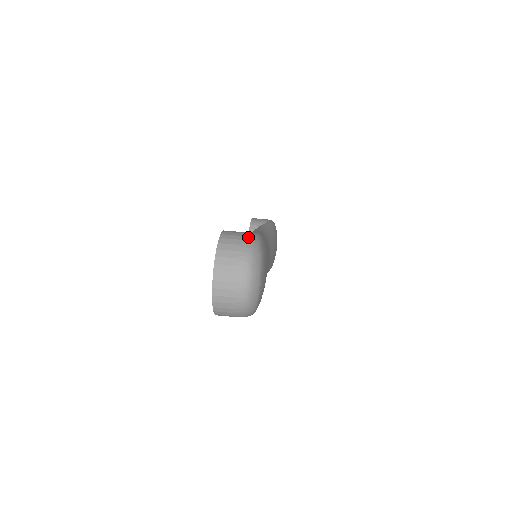
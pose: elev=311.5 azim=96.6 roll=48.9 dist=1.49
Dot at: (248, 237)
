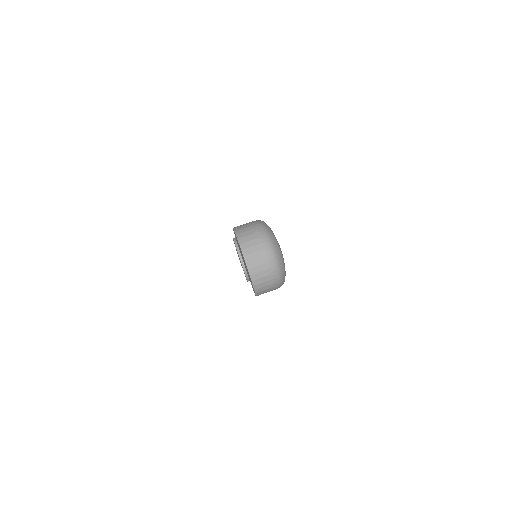
Dot at: (256, 222)
